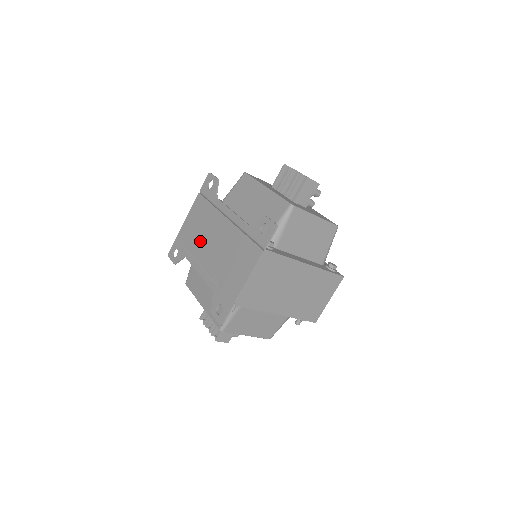
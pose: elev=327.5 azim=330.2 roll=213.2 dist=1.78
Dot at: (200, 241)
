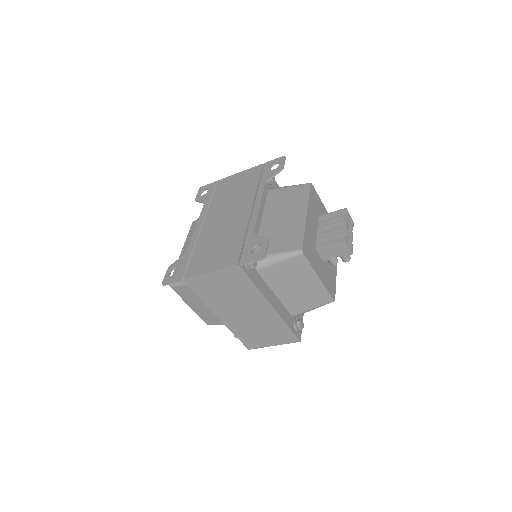
Dot at: (222, 203)
